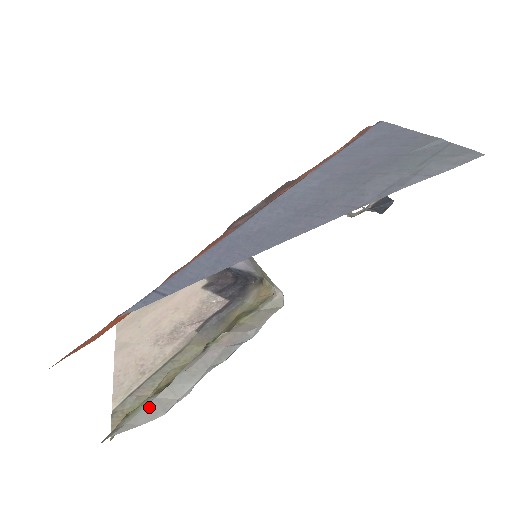
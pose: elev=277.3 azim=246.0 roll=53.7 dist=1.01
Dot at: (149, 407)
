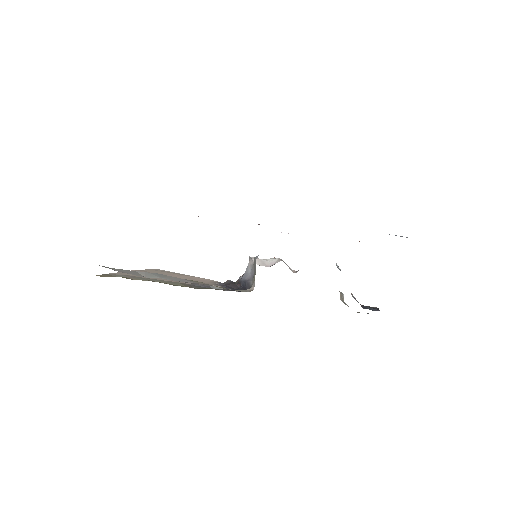
Dot at: (128, 270)
